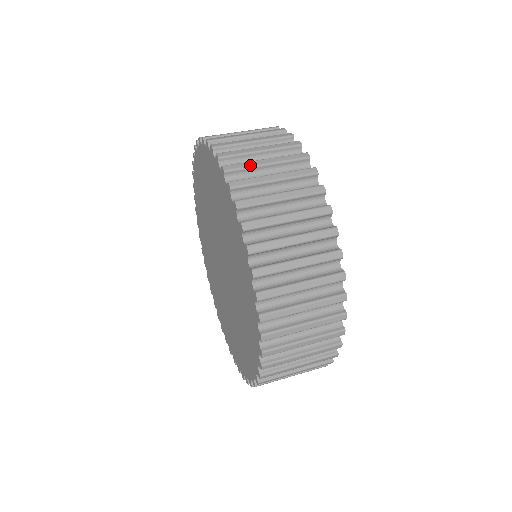
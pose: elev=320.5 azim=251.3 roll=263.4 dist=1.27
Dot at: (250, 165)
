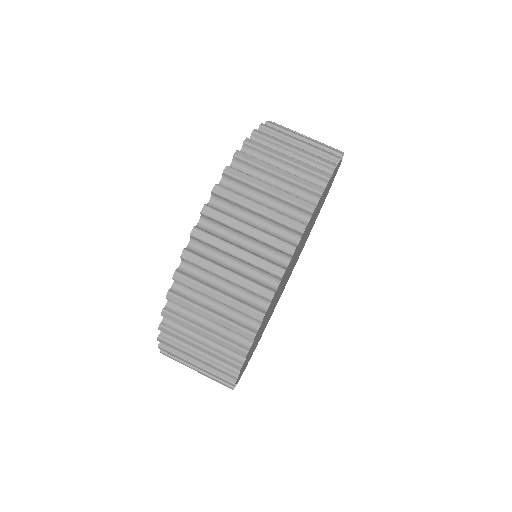
Dot at: (270, 151)
